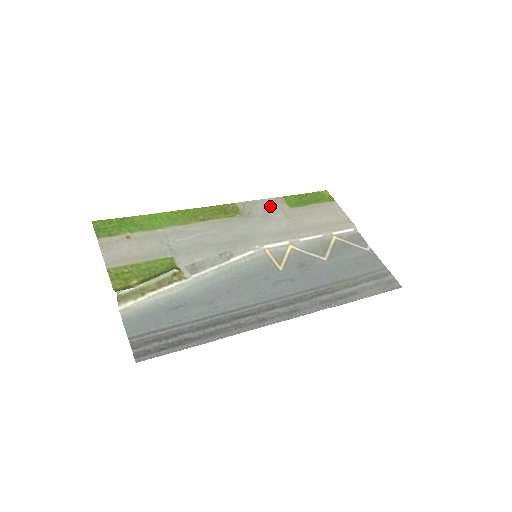
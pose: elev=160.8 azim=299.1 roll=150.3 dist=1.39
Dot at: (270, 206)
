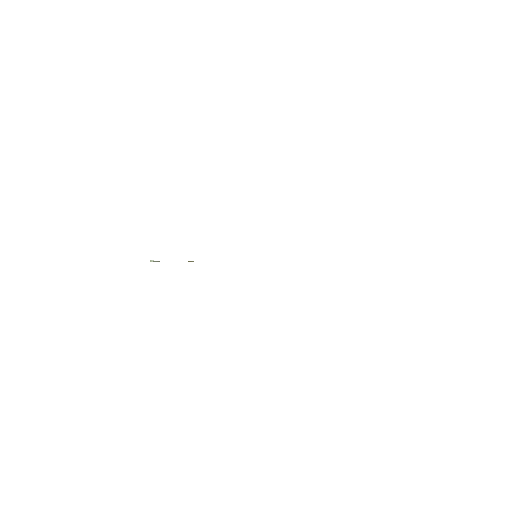
Dot at: occluded
